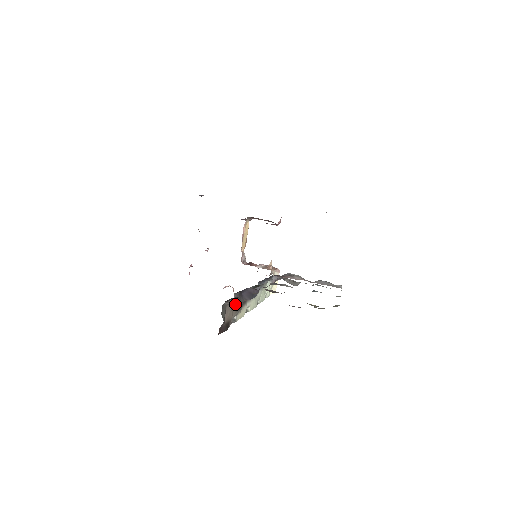
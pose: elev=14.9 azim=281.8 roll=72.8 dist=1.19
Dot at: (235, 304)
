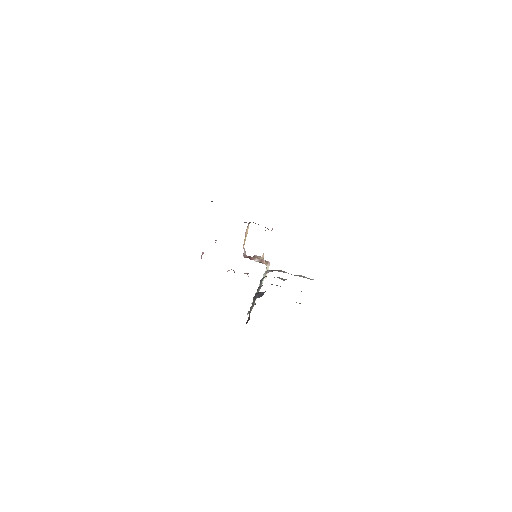
Dot at: (252, 303)
